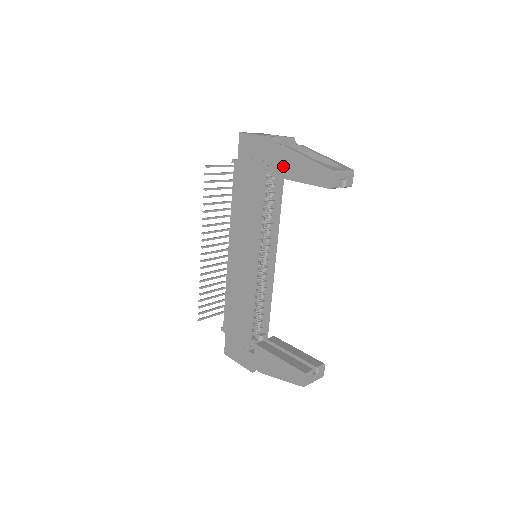
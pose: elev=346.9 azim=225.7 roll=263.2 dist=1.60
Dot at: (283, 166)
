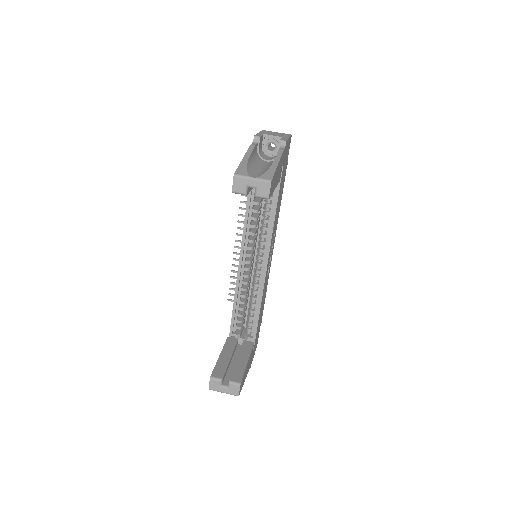
Dot at: occluded
